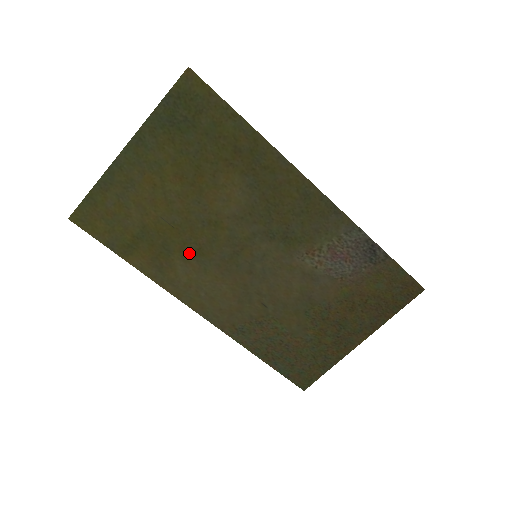
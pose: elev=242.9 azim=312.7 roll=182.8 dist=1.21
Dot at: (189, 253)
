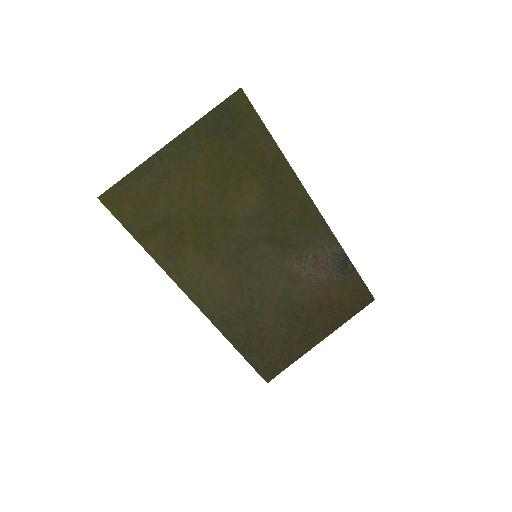
Dot at: (201, 246)
